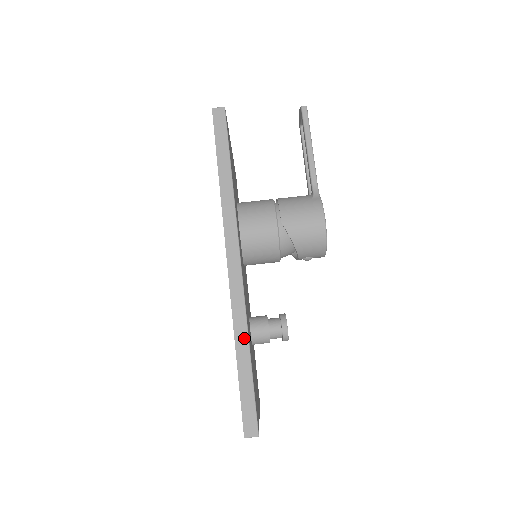
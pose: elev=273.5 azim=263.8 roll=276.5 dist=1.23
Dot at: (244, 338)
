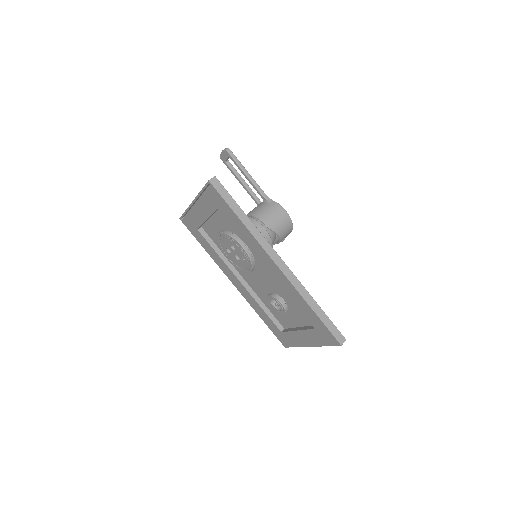
Dot at: (310, 298)
